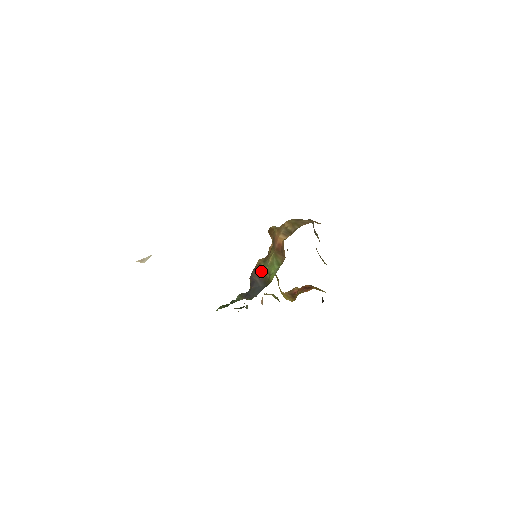
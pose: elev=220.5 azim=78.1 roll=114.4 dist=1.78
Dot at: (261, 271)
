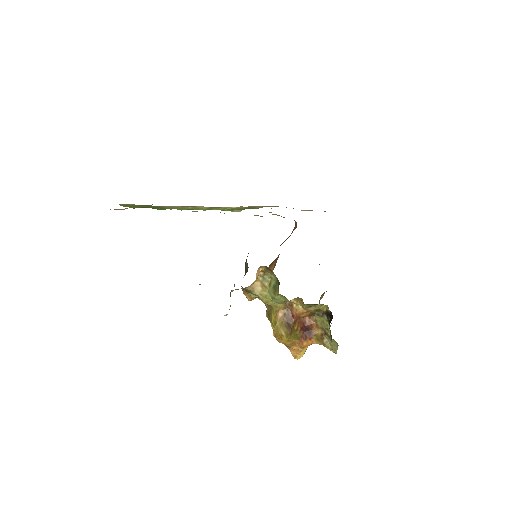
Dot at: occluded
